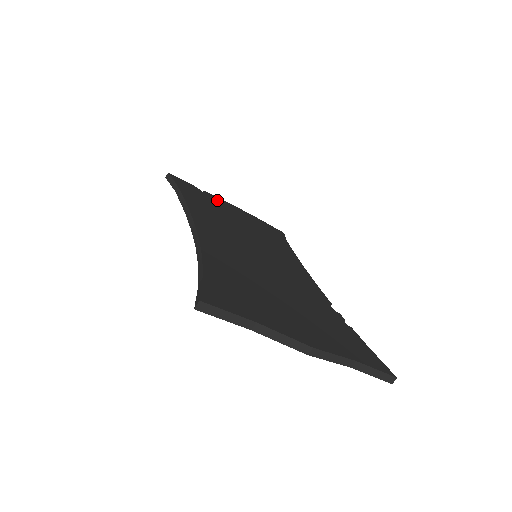
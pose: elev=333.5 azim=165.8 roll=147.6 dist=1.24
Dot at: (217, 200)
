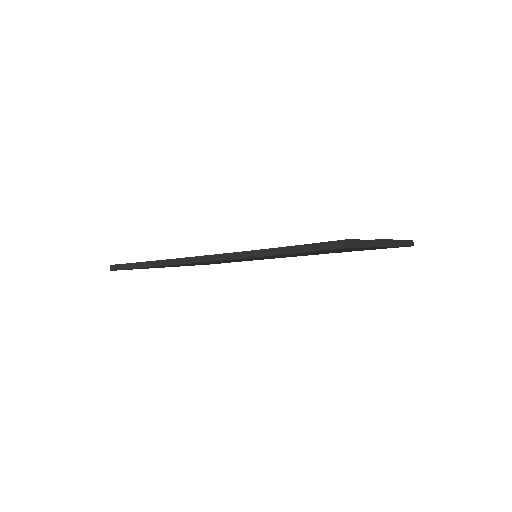
Dot at: occluded
